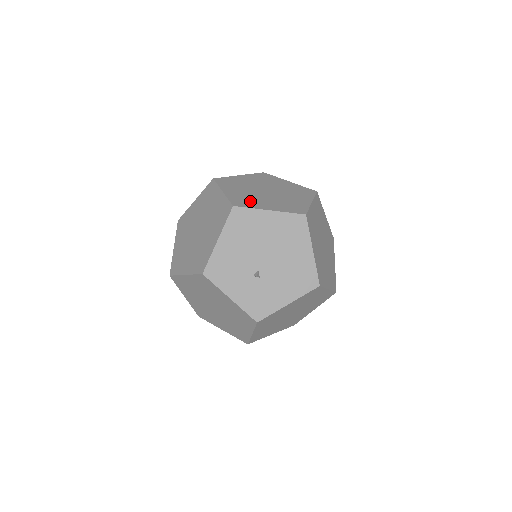
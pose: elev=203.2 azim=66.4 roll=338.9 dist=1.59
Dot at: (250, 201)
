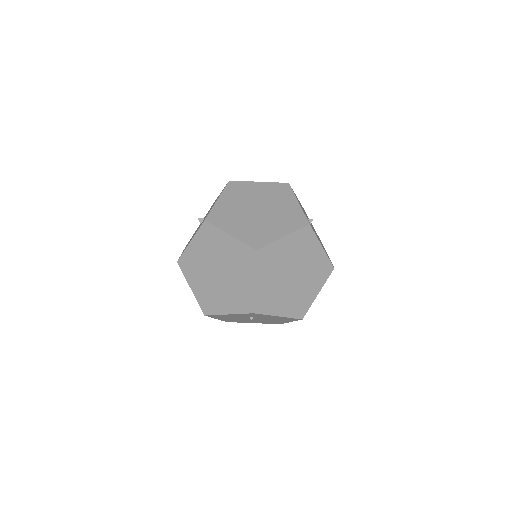
Dot at: occluded
